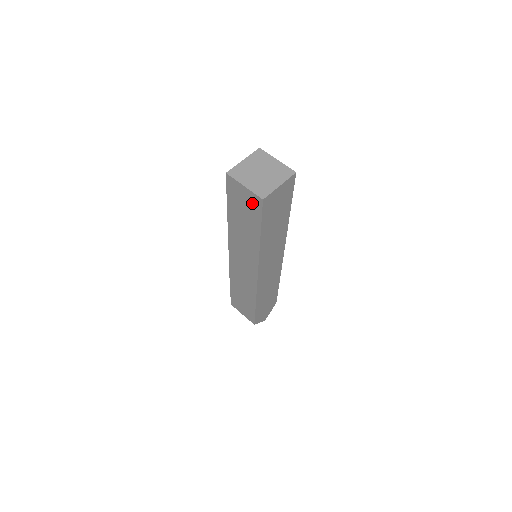
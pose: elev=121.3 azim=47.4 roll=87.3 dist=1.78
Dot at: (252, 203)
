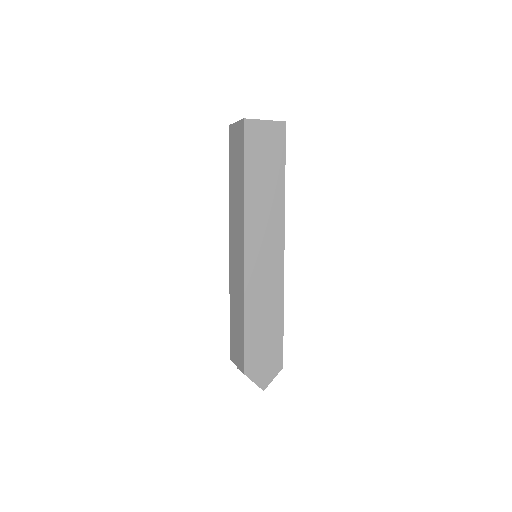
Dot at: (239, 136)
